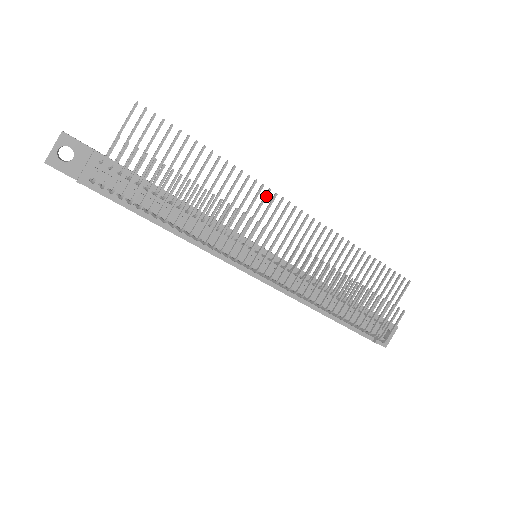
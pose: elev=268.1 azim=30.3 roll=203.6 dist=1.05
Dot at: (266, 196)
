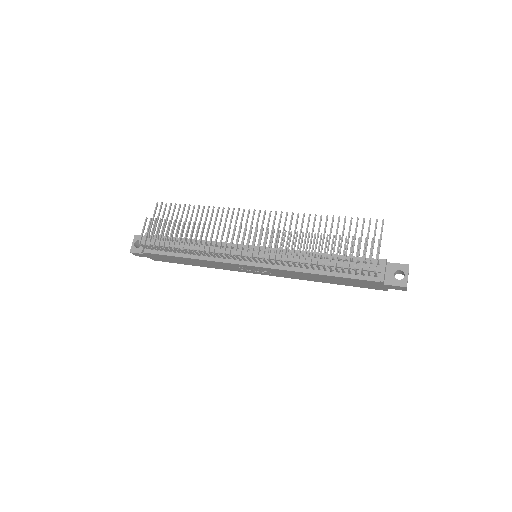
Dot at: (238, 213)
